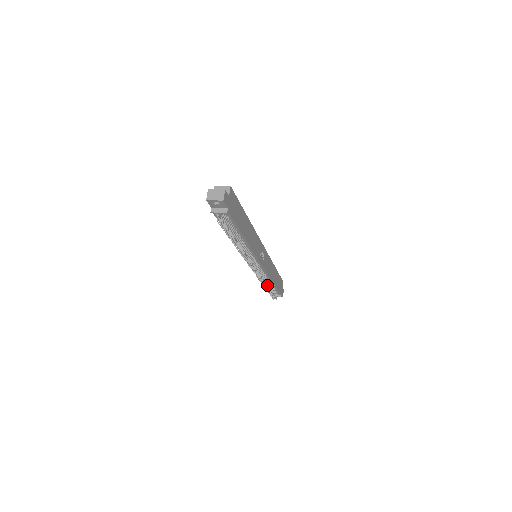
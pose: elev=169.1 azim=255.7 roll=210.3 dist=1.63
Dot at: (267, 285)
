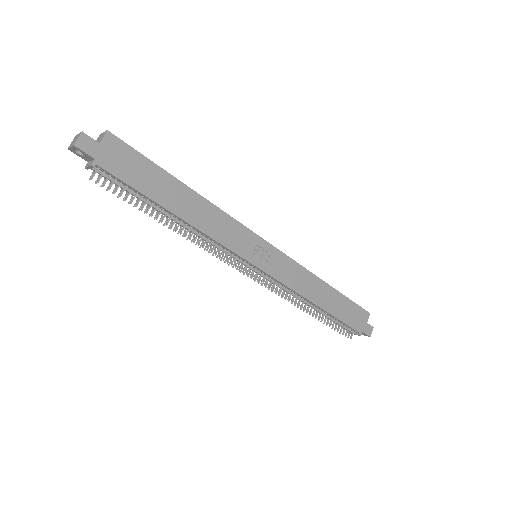
Dot at: (307, 308)
